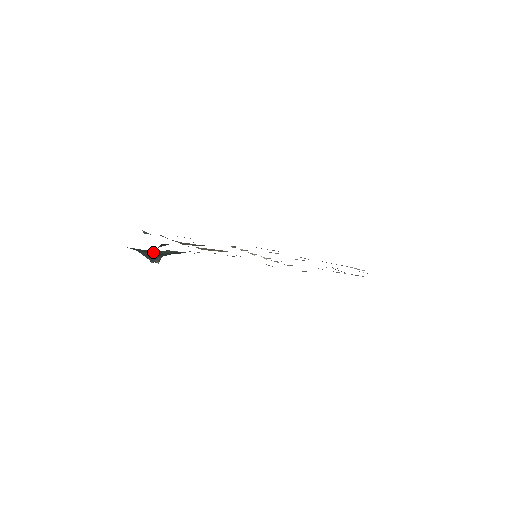
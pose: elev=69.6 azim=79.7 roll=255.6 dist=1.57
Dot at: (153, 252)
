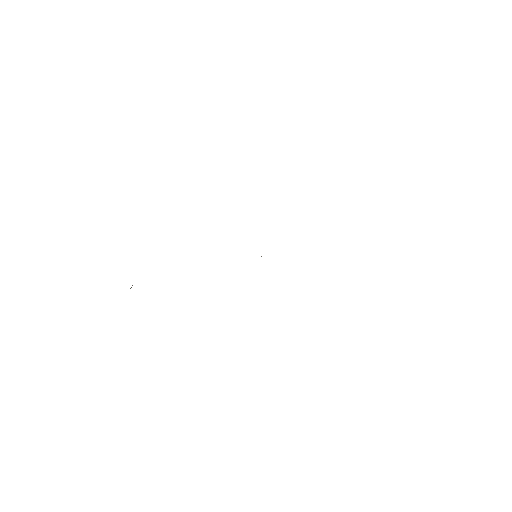
Dot at: occluded
